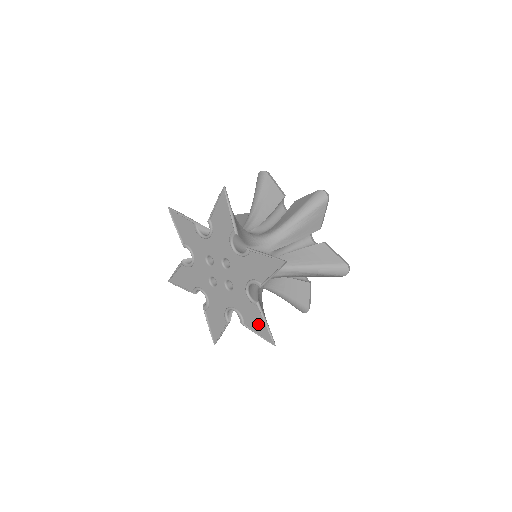
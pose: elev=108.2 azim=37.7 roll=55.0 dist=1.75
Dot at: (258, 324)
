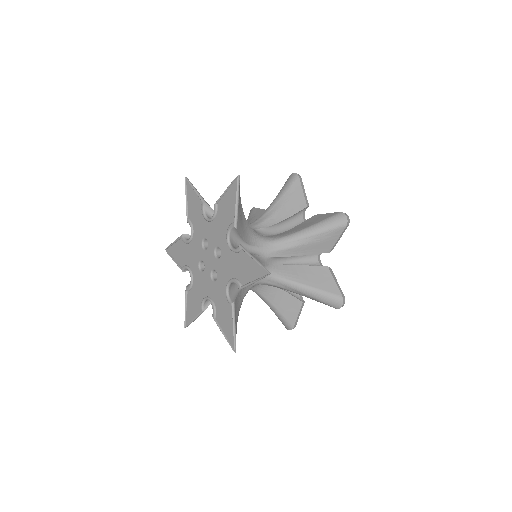
Dot at: (227, 324)
